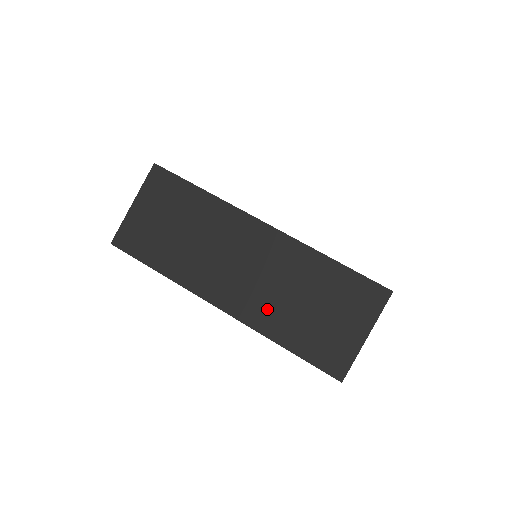
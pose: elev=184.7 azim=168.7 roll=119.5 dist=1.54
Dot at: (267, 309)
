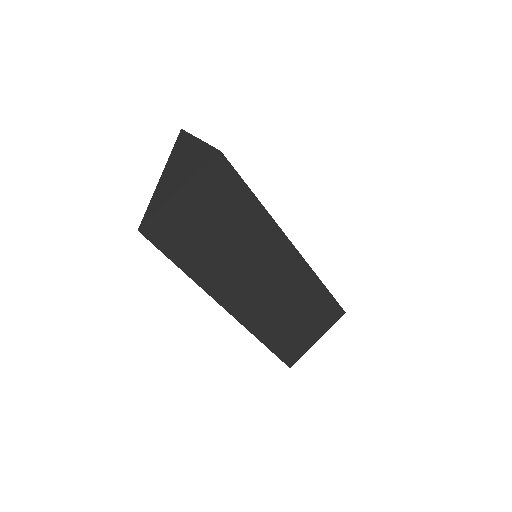
Dot at: (266, 316)
